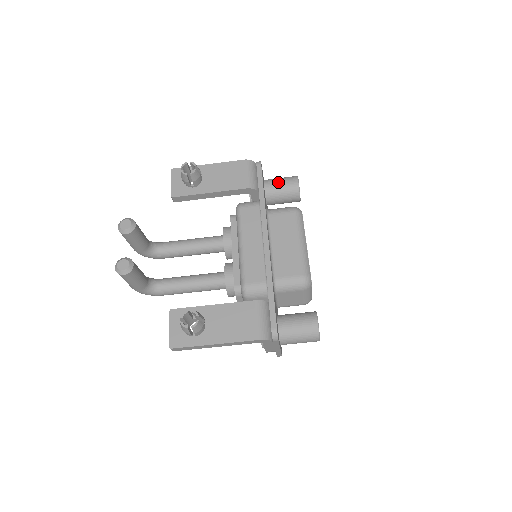
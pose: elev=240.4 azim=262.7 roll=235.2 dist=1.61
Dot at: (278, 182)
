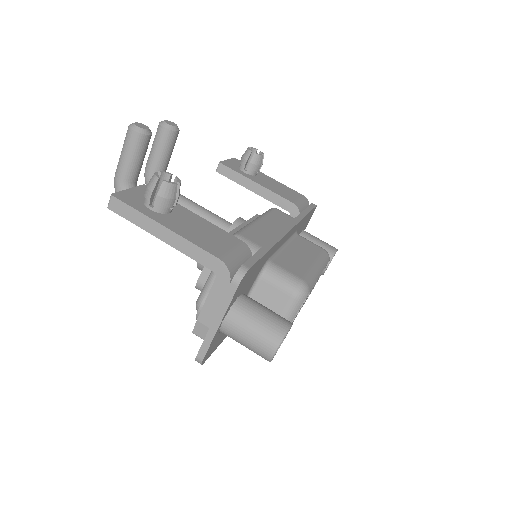
Dot at: (317, 238)
